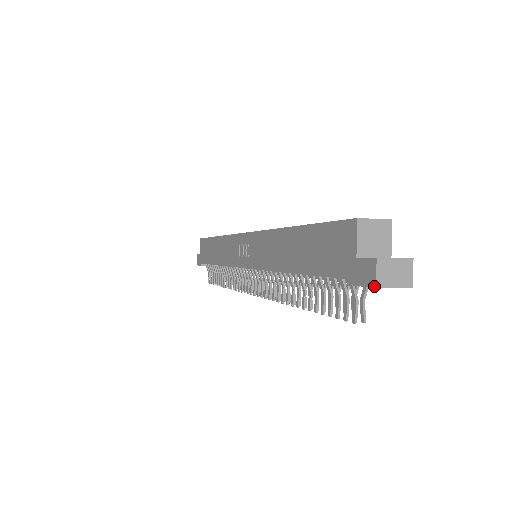
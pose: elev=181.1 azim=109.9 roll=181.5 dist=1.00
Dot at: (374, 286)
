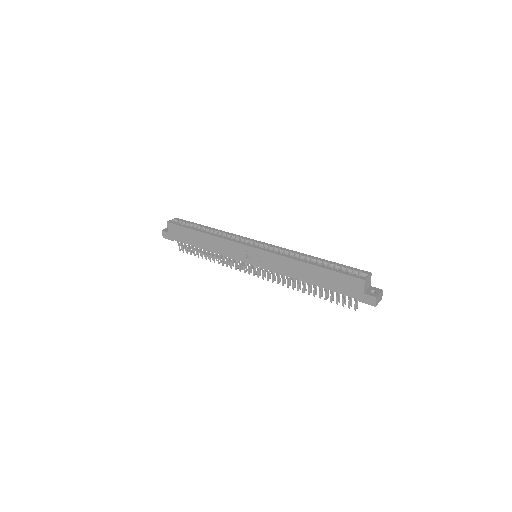
Dot at: (374, 306)
